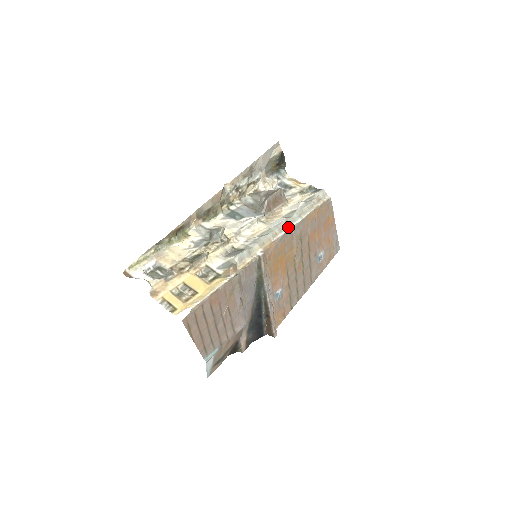
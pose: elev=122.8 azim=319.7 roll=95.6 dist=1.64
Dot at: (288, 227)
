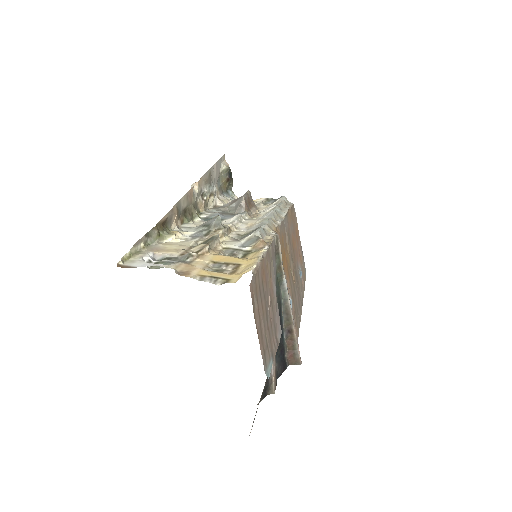
Dot at: (280, 218)
